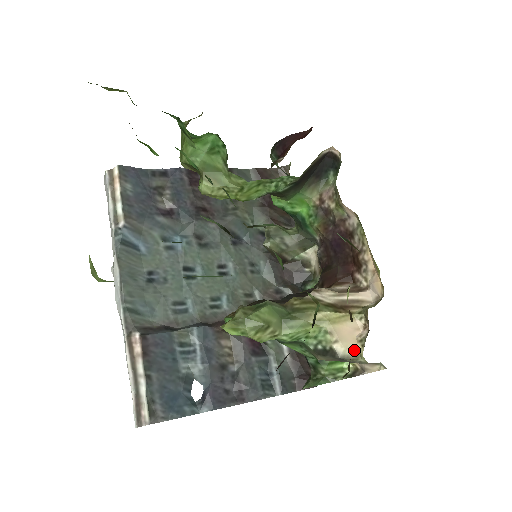
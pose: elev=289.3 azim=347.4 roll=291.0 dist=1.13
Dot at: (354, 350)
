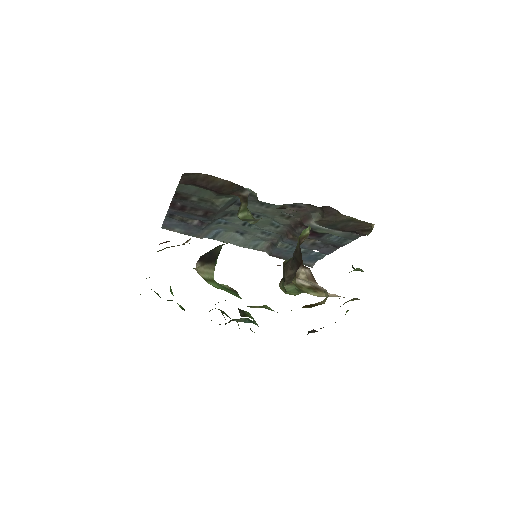
Dot at: (343, 297)
